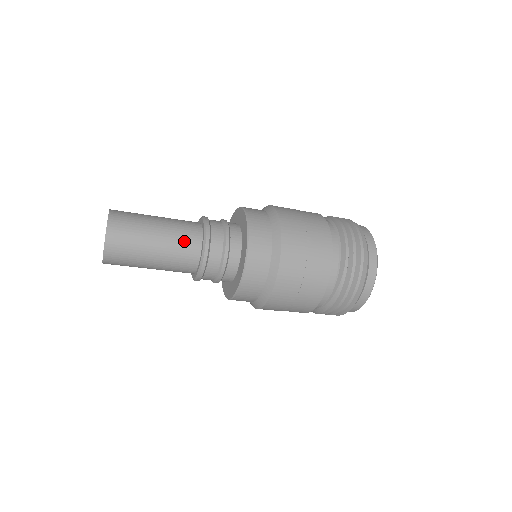
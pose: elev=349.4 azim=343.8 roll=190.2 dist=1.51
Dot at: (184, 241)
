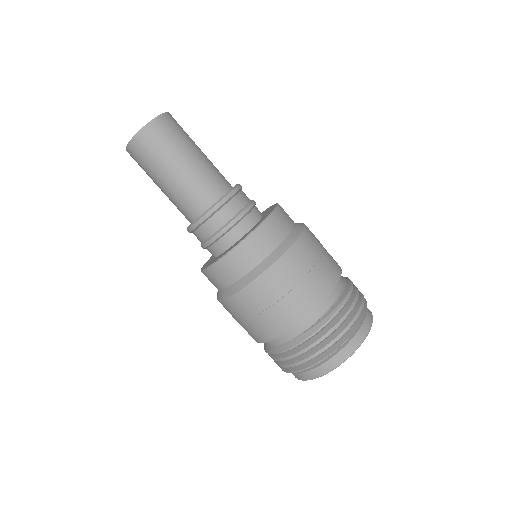
Dot at: (218, 174)
